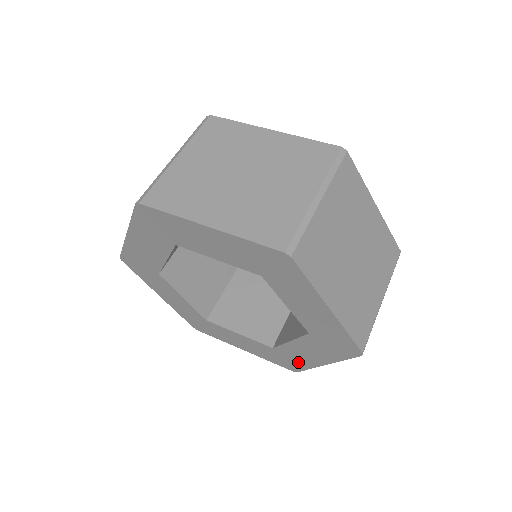
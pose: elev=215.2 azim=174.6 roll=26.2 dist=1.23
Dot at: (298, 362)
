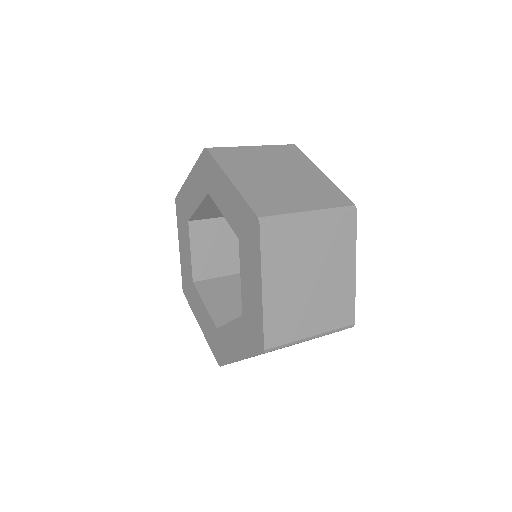
Dot at: (225, 352)
